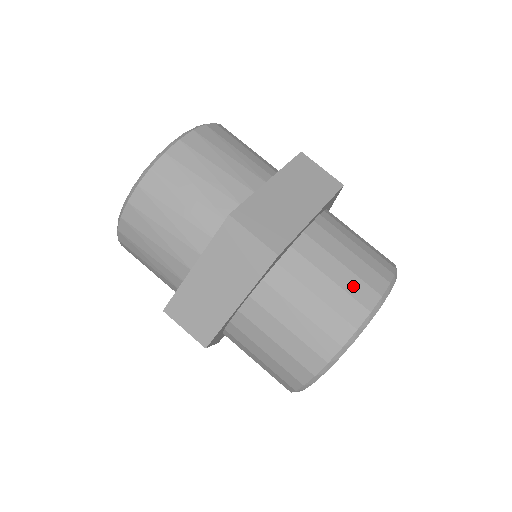
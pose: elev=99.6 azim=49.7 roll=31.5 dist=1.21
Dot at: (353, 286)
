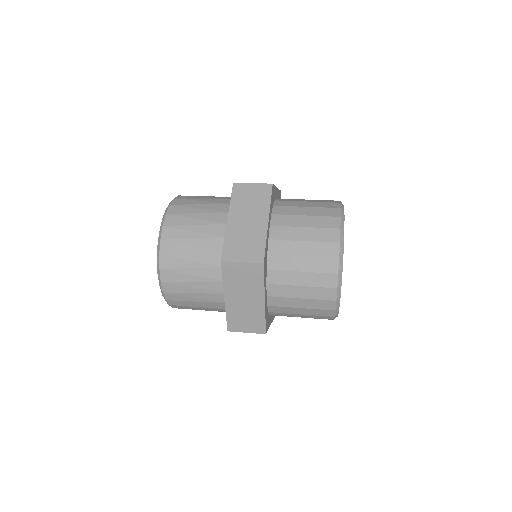
Dot at: (321, 201)
